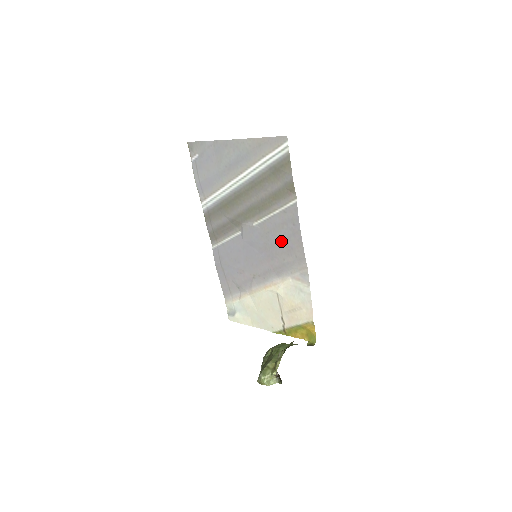
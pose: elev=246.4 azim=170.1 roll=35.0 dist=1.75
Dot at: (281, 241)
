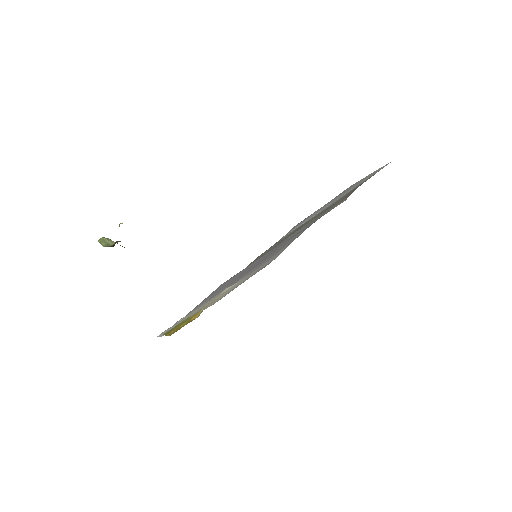
Dot at: (289, 240)
